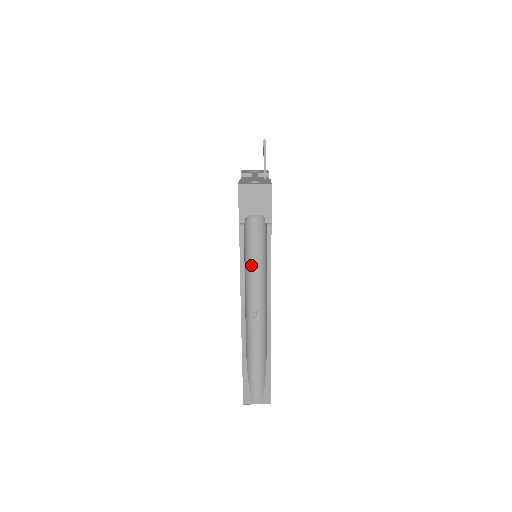
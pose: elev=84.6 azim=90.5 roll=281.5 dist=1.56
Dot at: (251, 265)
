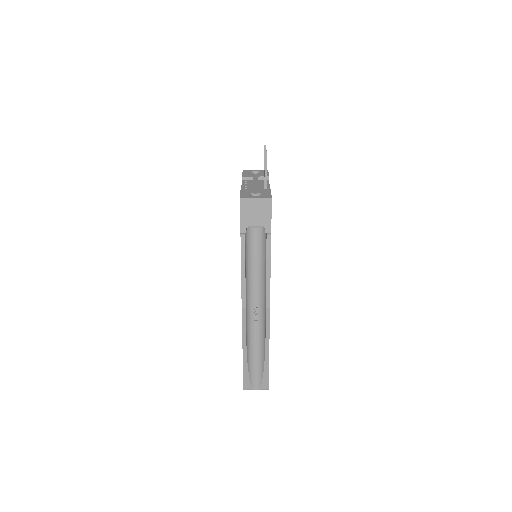
Dot at: (251, 268)
